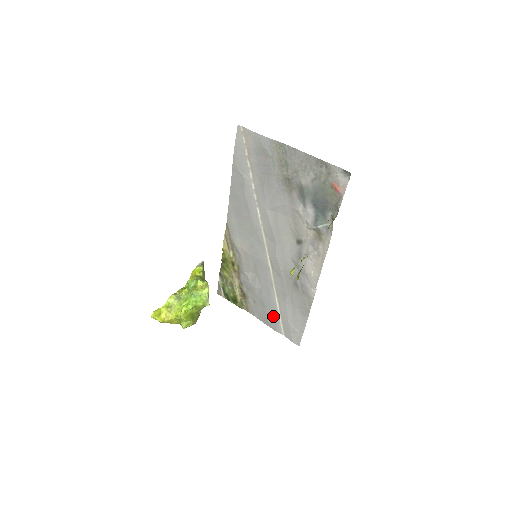
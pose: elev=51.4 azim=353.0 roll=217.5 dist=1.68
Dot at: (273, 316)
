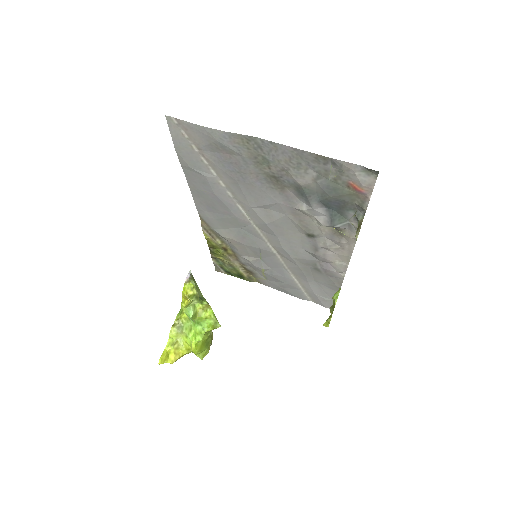
Dot at: (294, 289)
